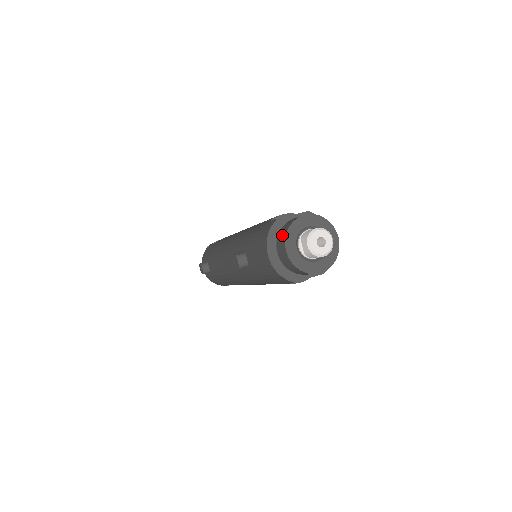
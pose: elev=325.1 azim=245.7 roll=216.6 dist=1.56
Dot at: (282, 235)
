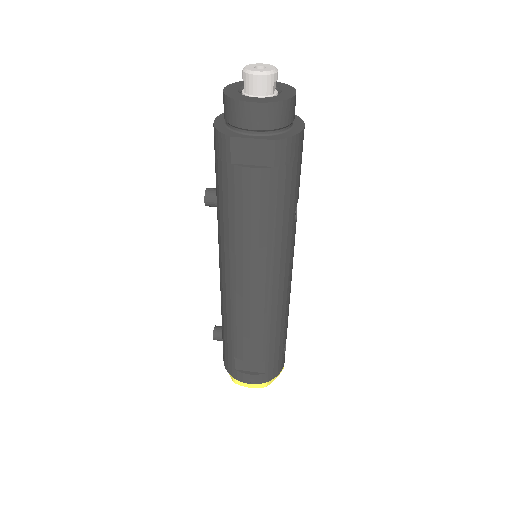
Dot at: occluded
